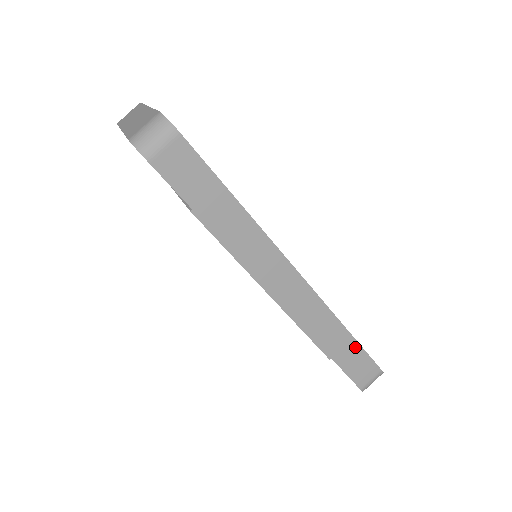
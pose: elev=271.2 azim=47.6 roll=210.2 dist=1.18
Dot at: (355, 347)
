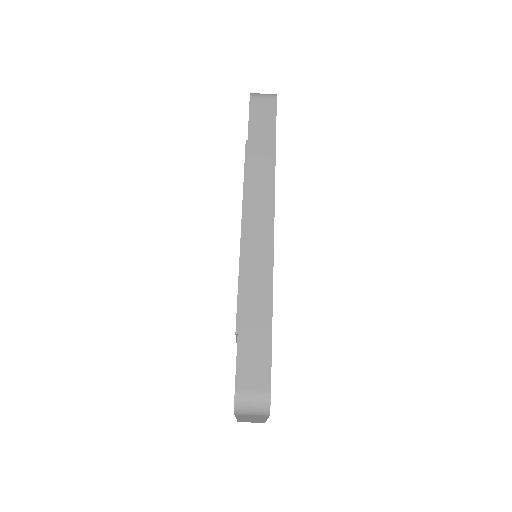
Dot at: (266, 333)
